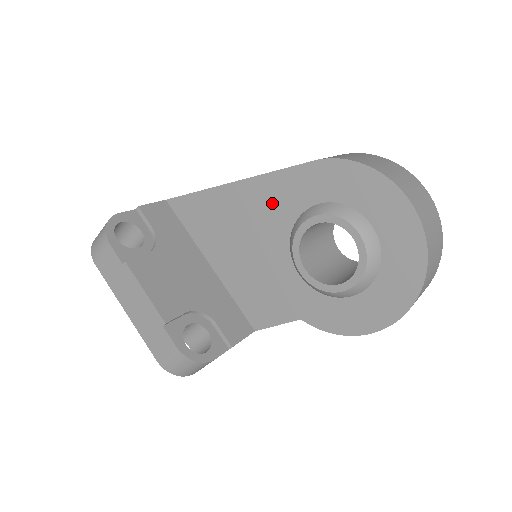
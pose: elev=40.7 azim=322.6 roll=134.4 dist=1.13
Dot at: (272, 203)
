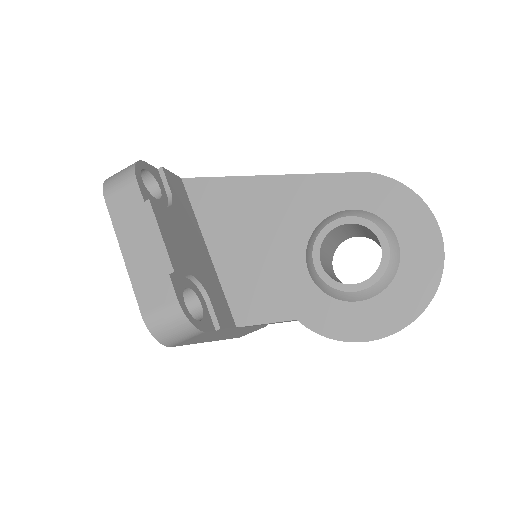
Dot at: (302, 201)
